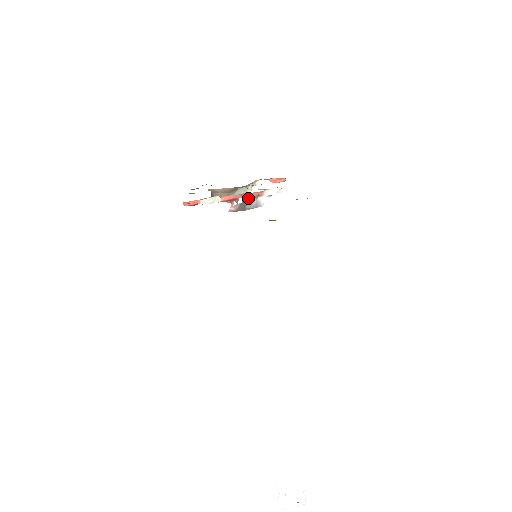
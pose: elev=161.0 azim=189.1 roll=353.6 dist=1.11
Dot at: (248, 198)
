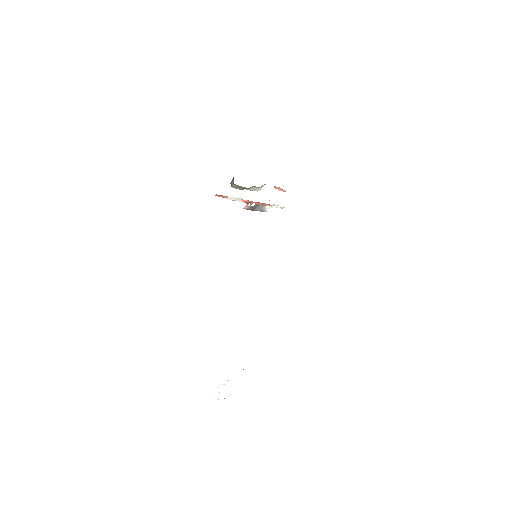
Dot at: (259, 204)
